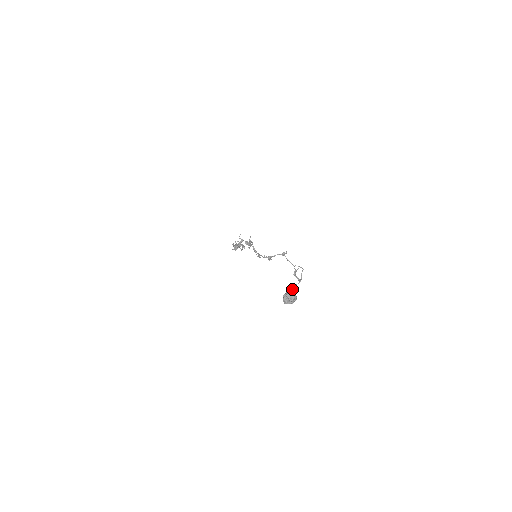
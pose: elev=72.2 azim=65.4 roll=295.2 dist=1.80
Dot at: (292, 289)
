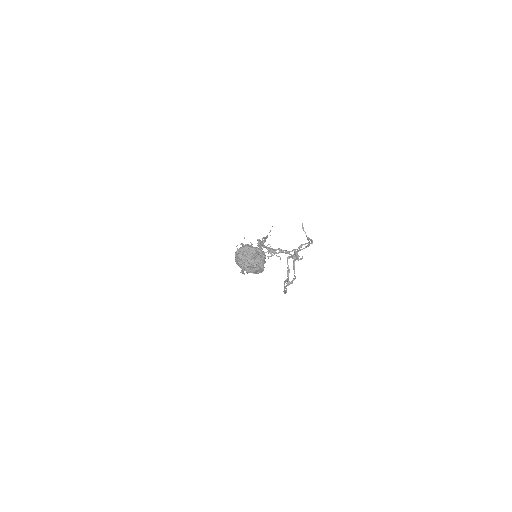
Dot at: occluded
